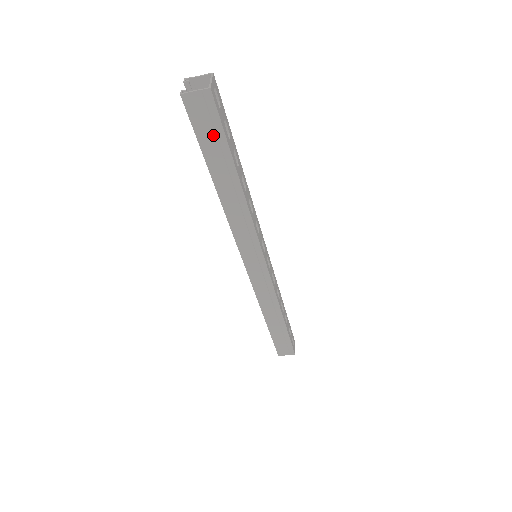
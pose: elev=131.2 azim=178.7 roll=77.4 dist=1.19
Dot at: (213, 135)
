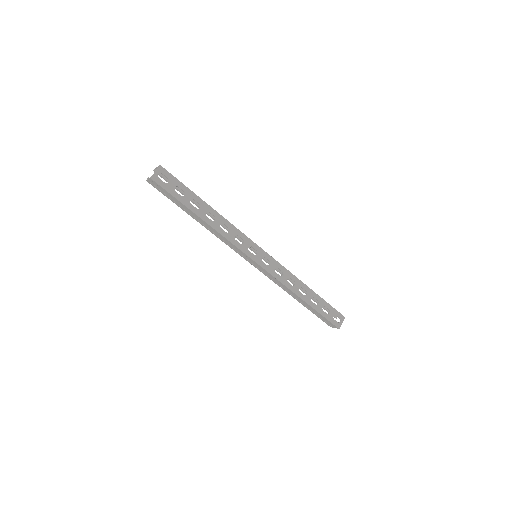
Dot at: (171, 196)
